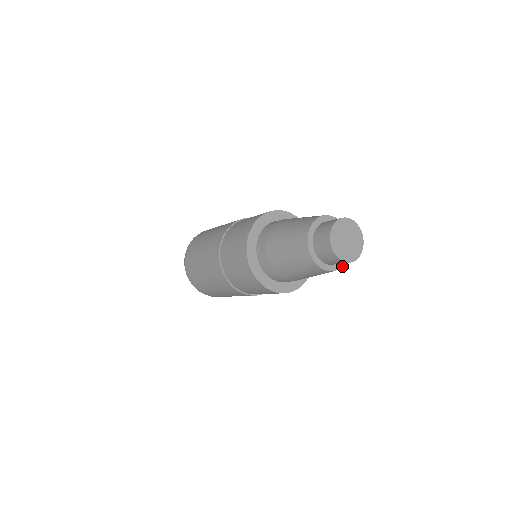
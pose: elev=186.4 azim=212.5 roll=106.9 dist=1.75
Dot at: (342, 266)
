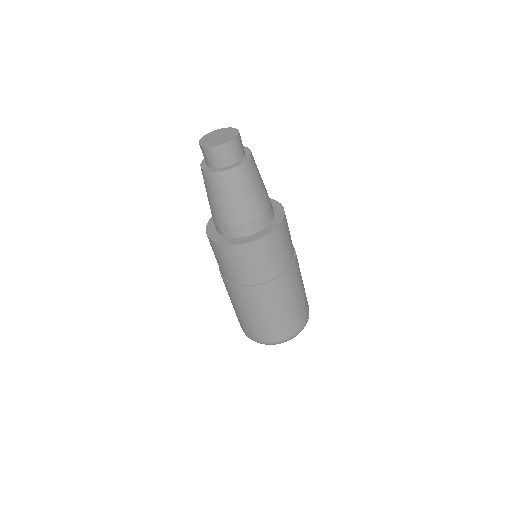
Dot at: (250, 153)
